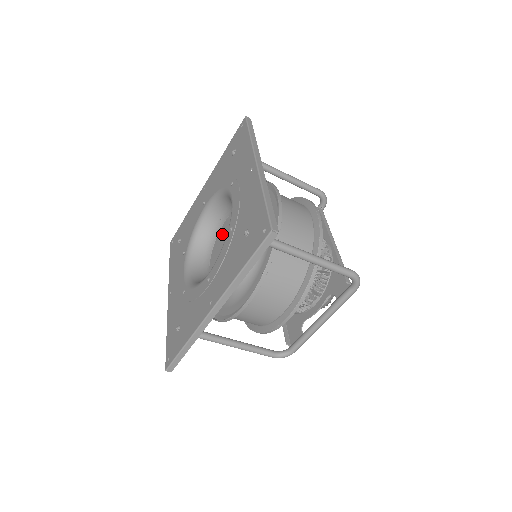
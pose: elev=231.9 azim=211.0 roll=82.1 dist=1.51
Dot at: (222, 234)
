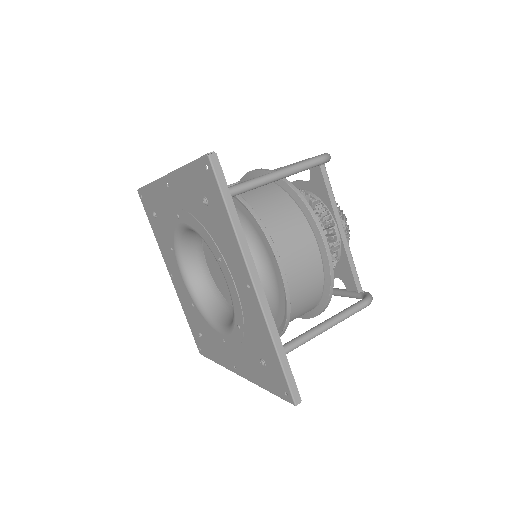
Dot at: occluded
